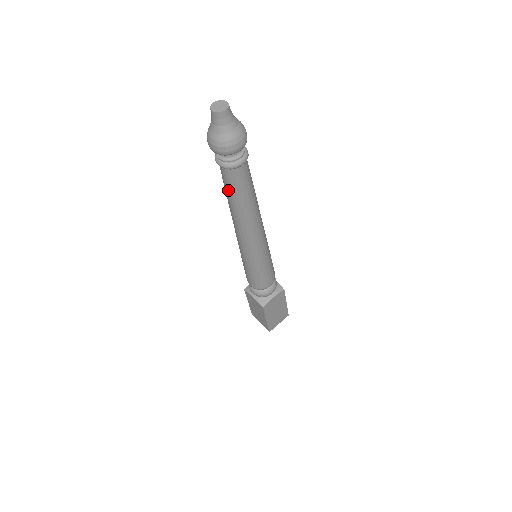
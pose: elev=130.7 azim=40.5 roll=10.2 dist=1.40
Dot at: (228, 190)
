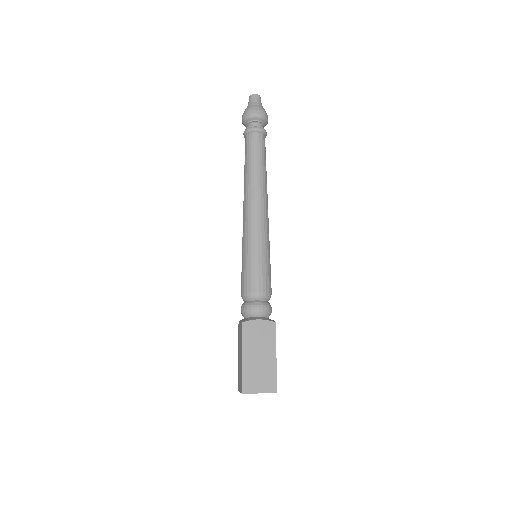
Dot at: (258, 153)
